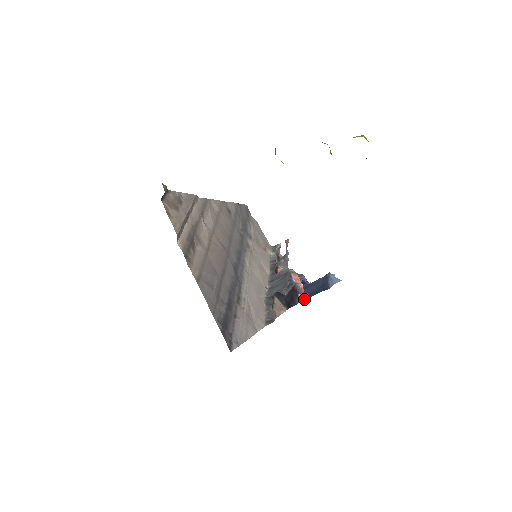
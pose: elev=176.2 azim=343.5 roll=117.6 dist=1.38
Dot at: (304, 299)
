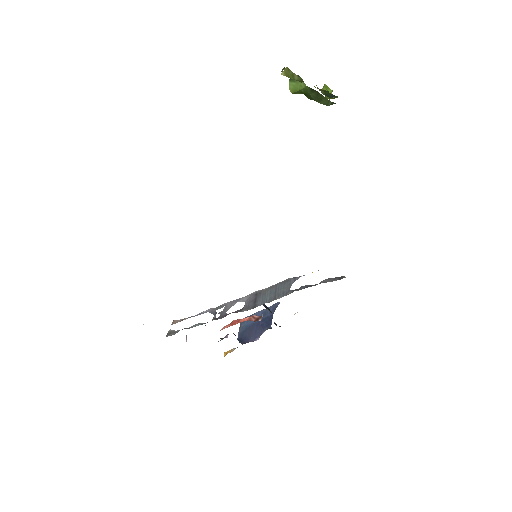
Dot at: (274, 323)
